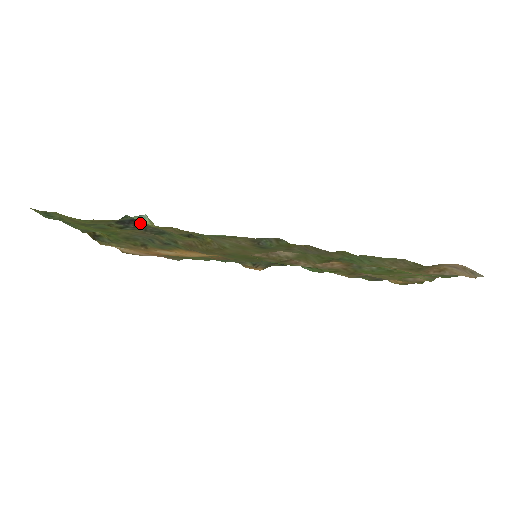
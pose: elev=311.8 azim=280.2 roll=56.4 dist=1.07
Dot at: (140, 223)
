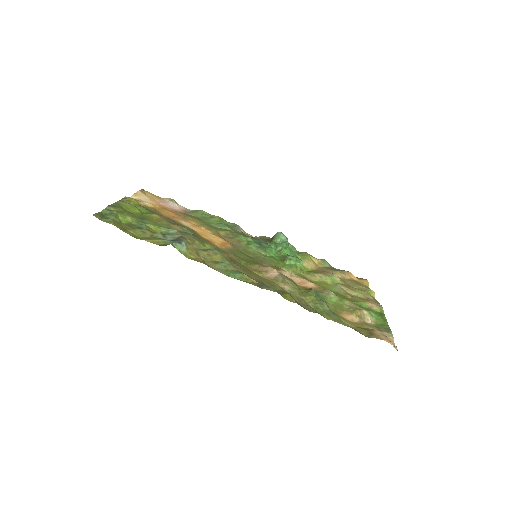
Dot at: (177, 238)
